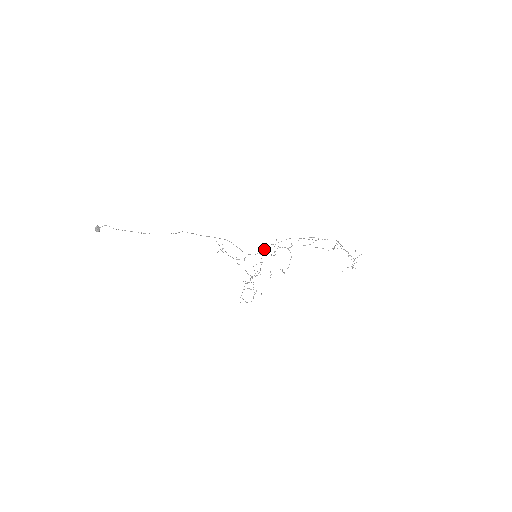
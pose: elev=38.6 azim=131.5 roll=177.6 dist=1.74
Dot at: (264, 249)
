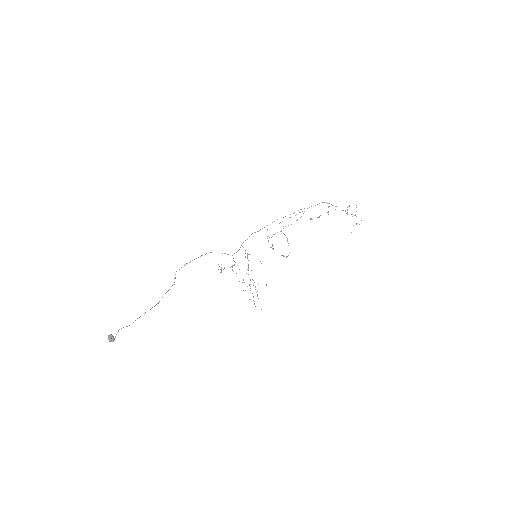
Dot at: occluded
